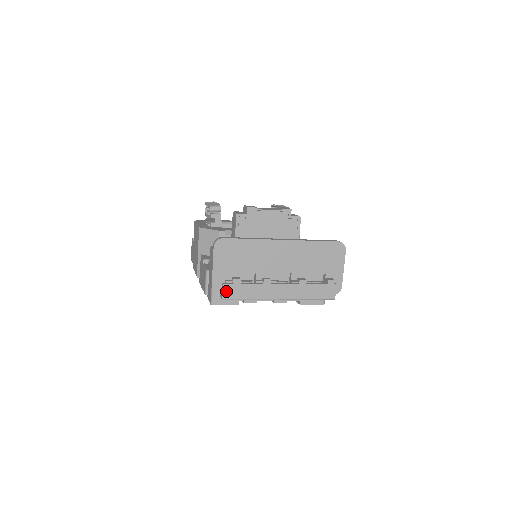
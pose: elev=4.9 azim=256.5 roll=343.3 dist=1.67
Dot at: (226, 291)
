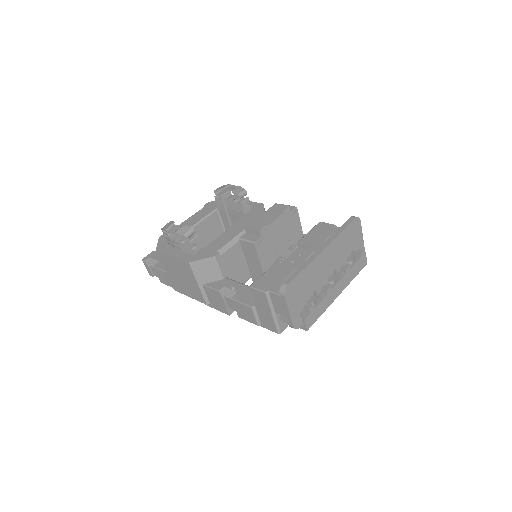
Dot at: (307, 323)
